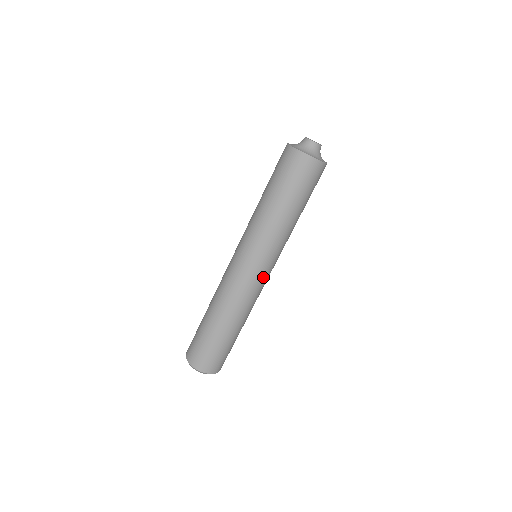
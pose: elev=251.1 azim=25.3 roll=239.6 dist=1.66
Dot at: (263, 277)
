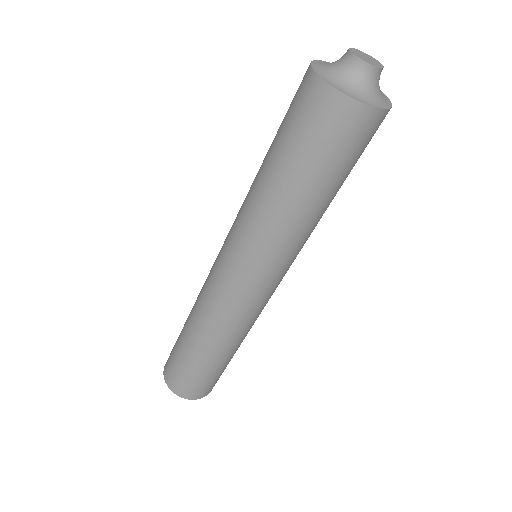
Dot at: occluded
